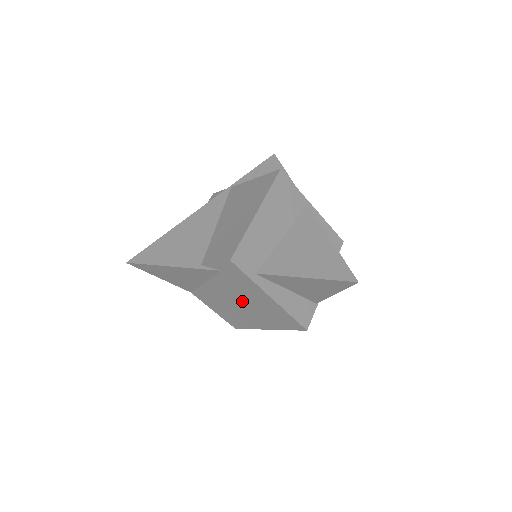
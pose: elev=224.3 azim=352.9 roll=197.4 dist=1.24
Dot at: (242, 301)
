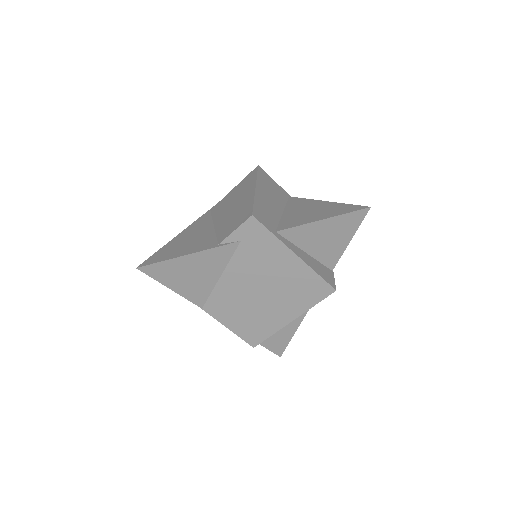
Dot at: (263, 284)
